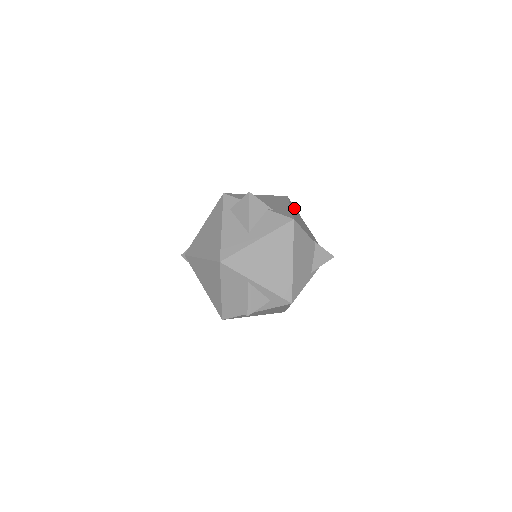
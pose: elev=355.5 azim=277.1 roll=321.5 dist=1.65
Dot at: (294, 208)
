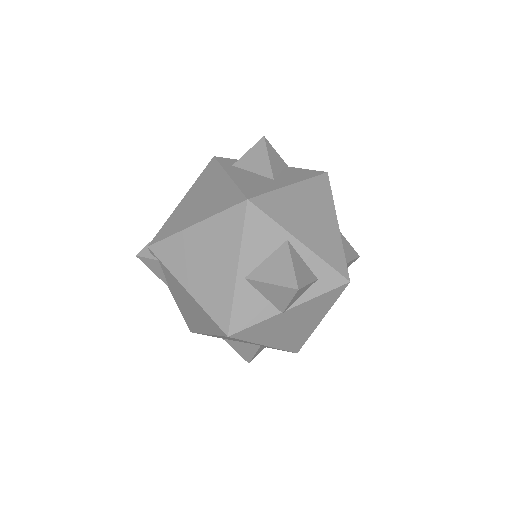
Dot at: occluded
